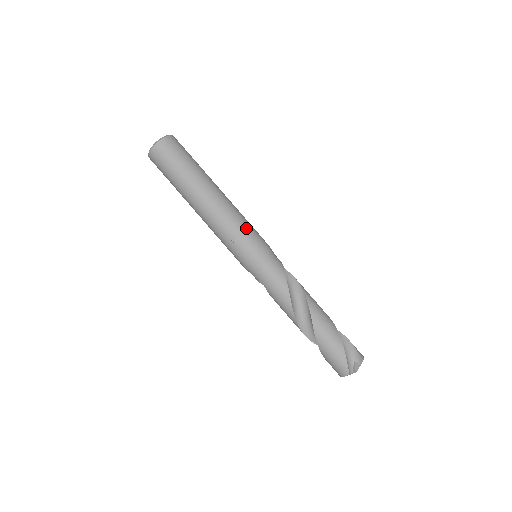
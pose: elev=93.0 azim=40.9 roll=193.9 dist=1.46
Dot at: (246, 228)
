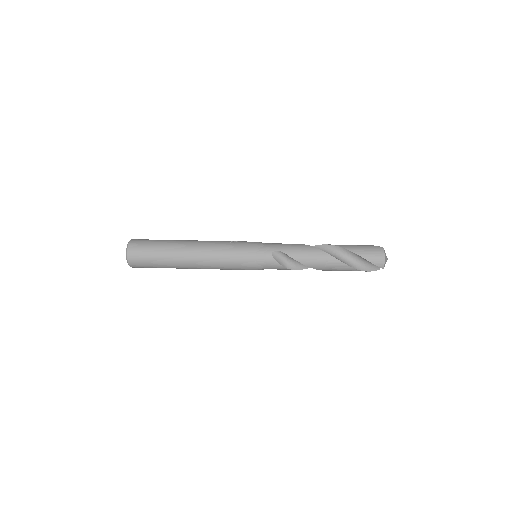
Dot at: occluded
